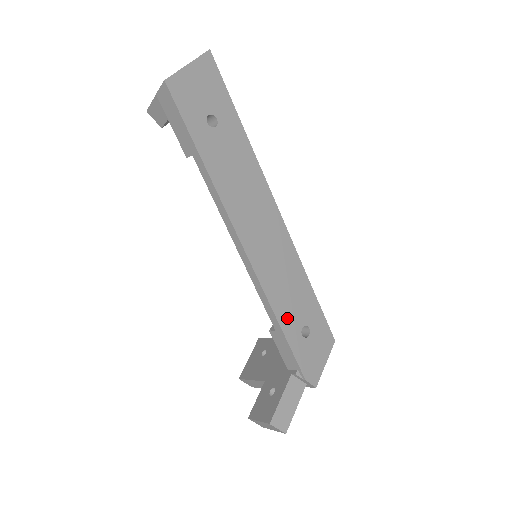
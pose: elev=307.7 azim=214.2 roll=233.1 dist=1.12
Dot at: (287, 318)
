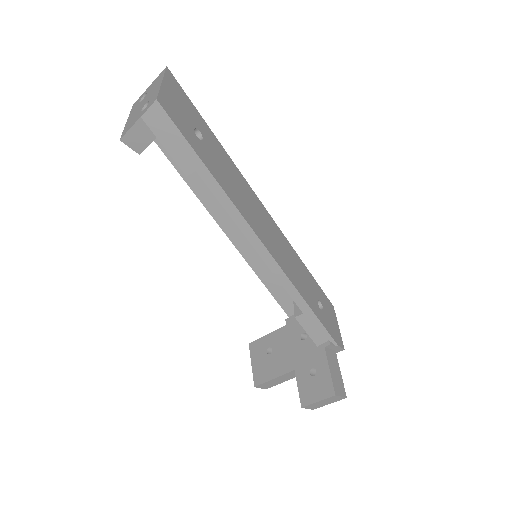
Dot at: (309, 298)
